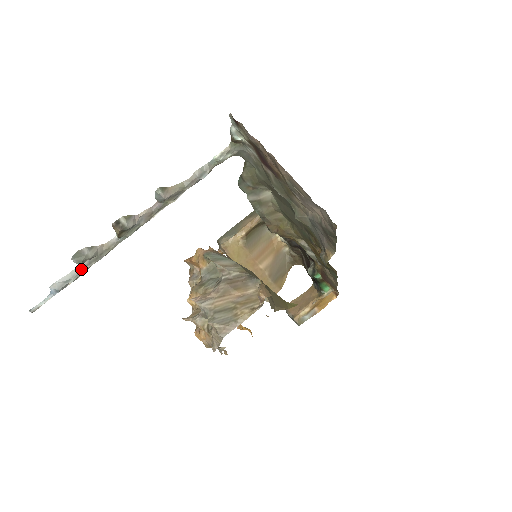
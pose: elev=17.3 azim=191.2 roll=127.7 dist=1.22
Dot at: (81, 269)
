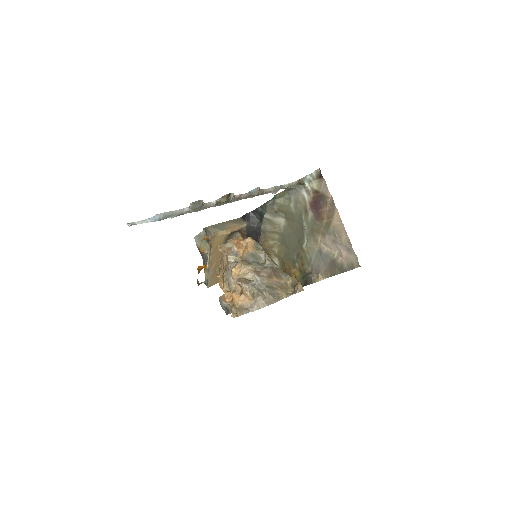
Dot at: (182, 212)
